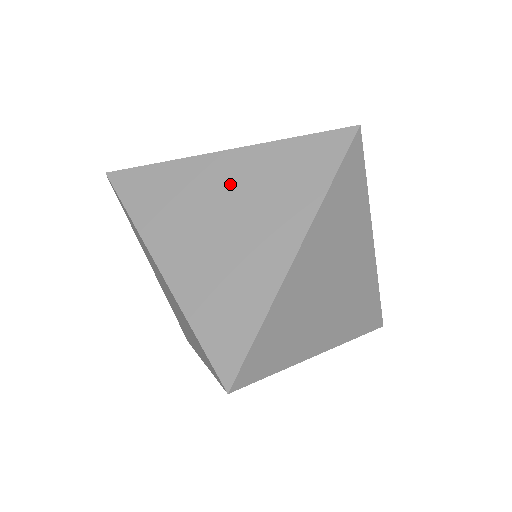
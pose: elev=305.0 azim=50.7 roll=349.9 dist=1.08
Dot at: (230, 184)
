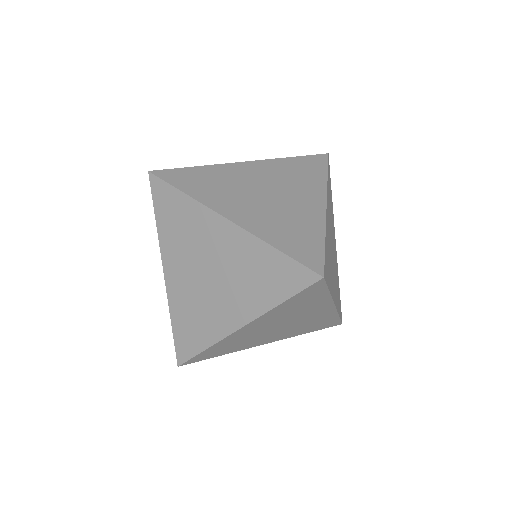
Dot at: (260, 176)
